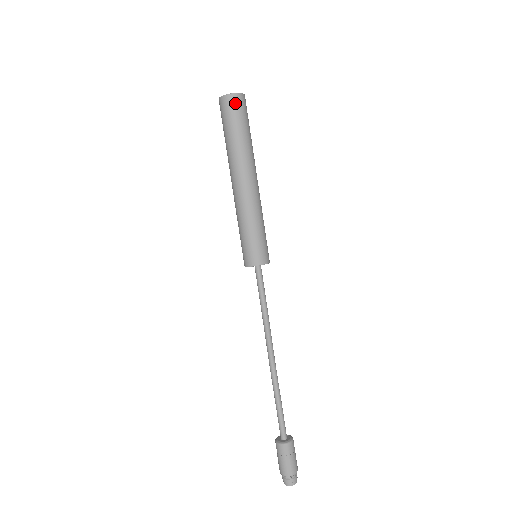
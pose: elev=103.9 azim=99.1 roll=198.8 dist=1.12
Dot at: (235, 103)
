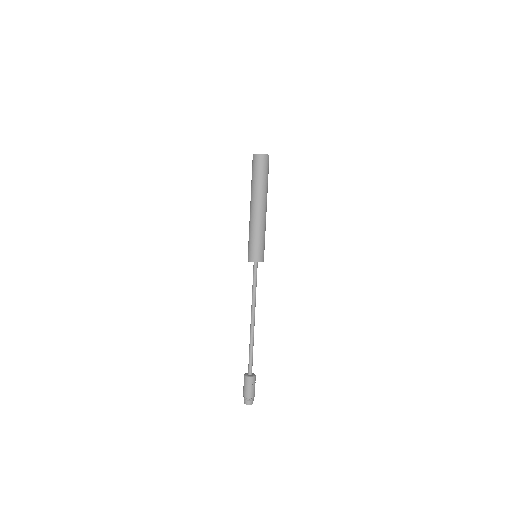
Dot at: (262, 160)
